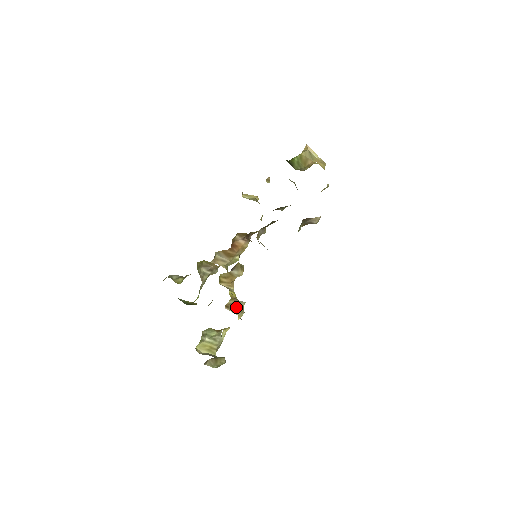
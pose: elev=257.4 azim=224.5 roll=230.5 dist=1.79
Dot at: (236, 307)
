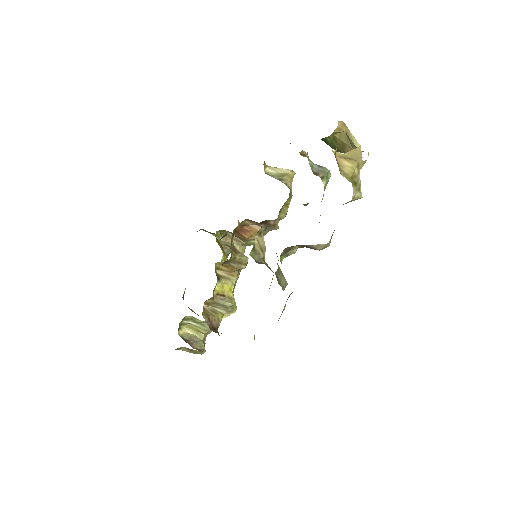
Dot at: (220, 306)
